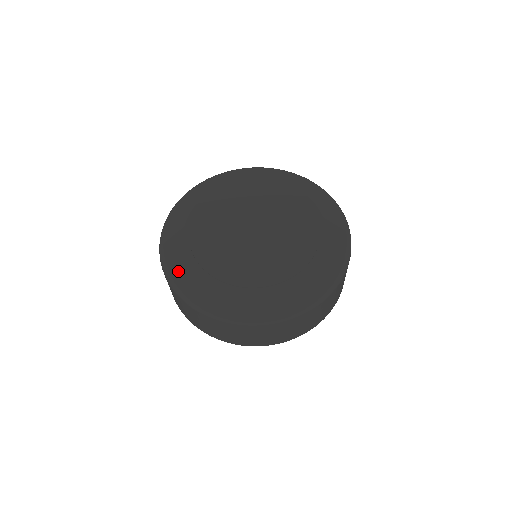
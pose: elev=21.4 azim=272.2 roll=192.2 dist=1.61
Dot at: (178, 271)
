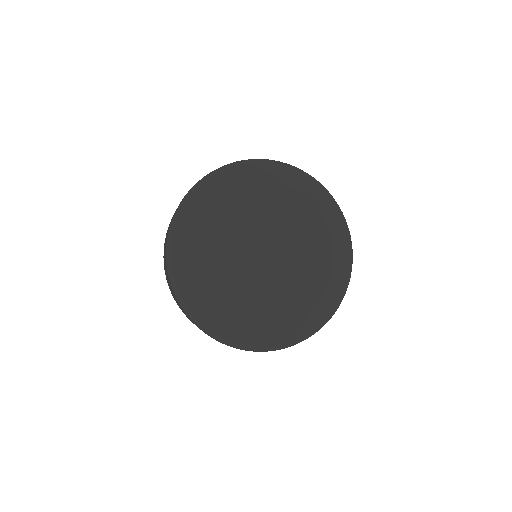
Dot at: (184, 279)
